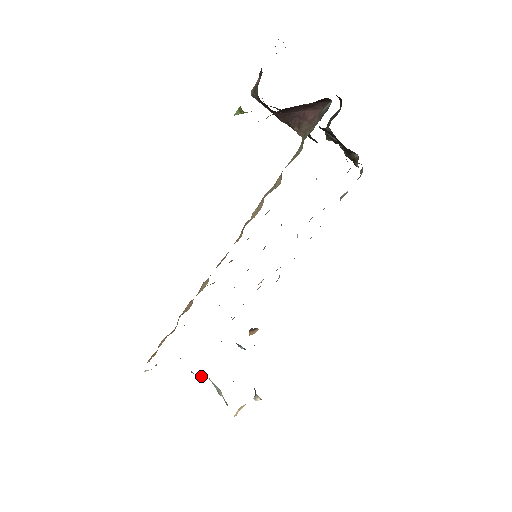
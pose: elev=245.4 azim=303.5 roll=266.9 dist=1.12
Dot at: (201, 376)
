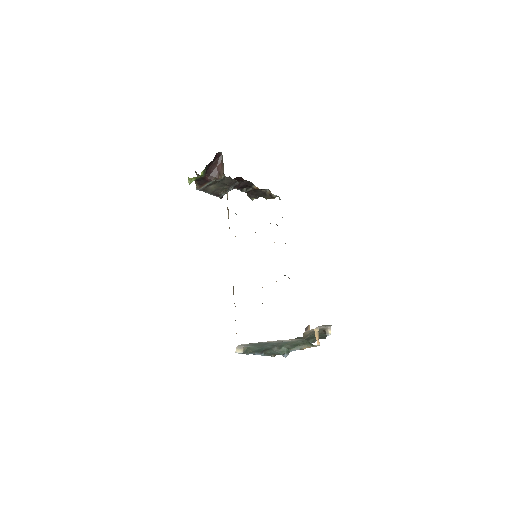
Dot at: (283, 351)
